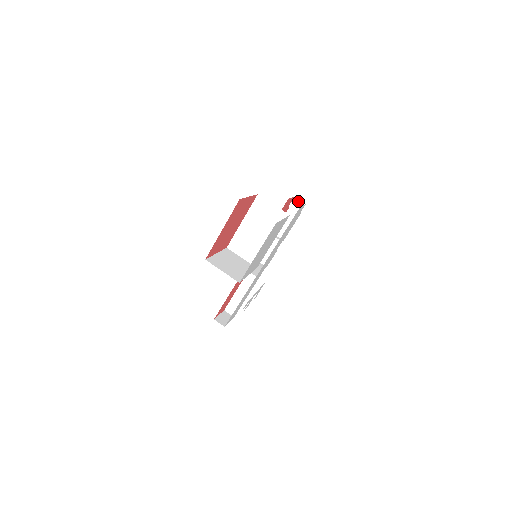
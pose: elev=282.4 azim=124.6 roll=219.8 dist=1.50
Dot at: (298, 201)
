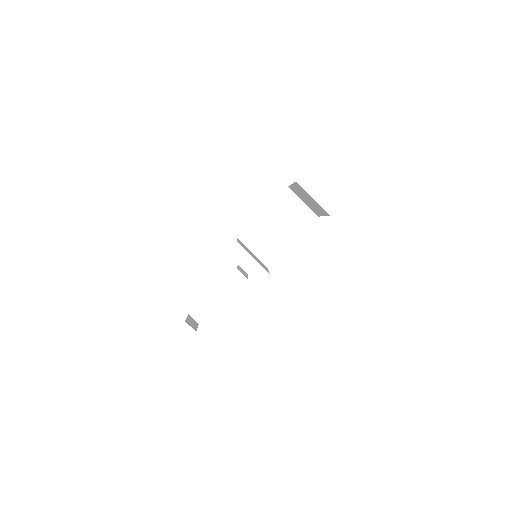
Dot at: occluded
